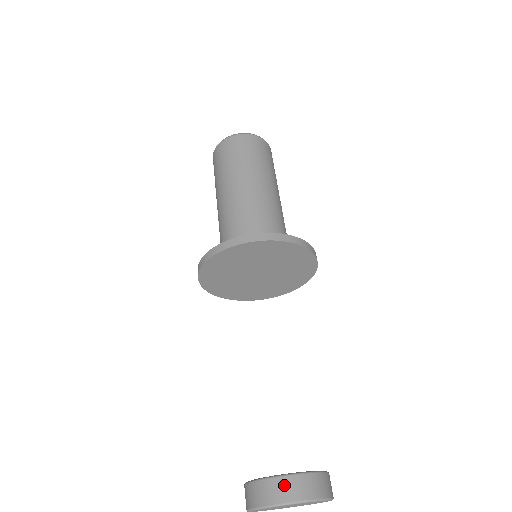
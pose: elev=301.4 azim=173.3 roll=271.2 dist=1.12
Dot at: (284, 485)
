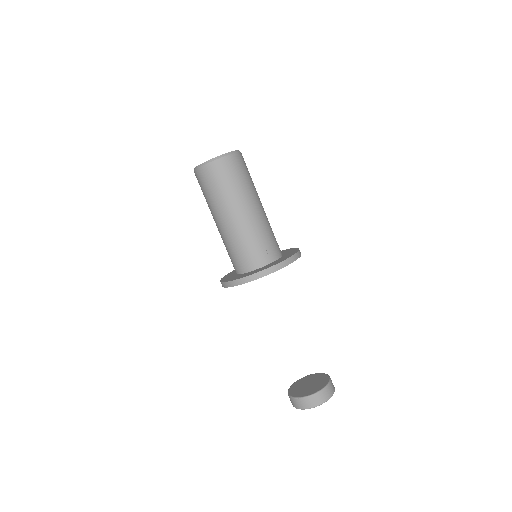
Dot at: (292, 401)
